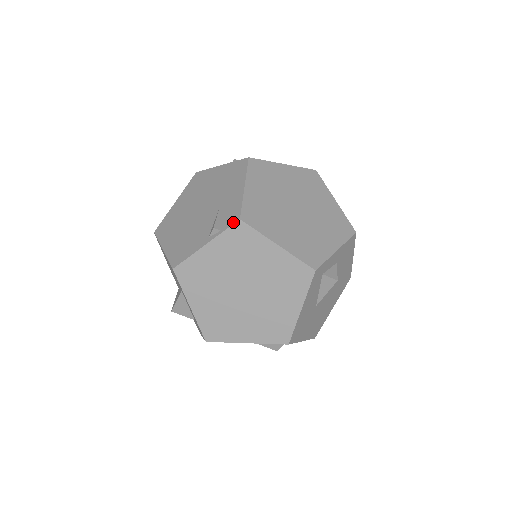
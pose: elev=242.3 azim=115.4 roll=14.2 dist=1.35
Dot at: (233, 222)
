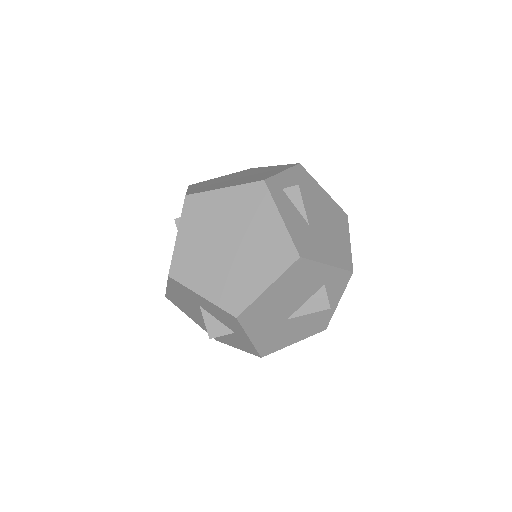
Dot at: occluded
